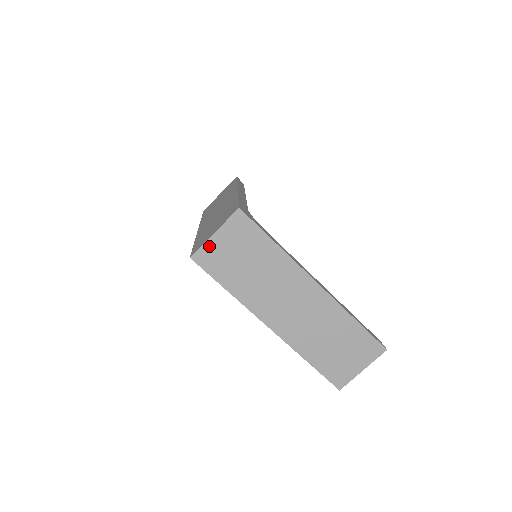
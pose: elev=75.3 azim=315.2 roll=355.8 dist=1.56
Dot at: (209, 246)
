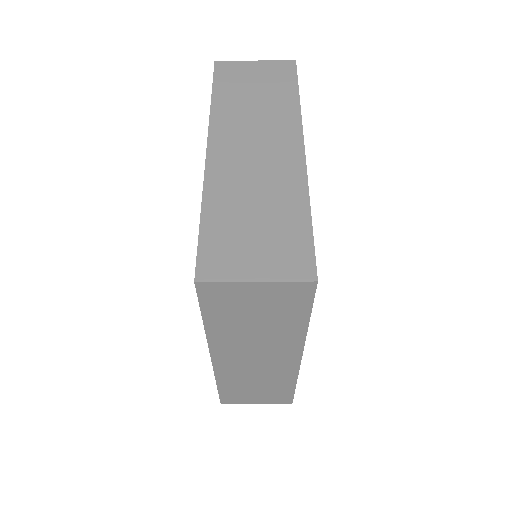
Dot at: (233, 287)
